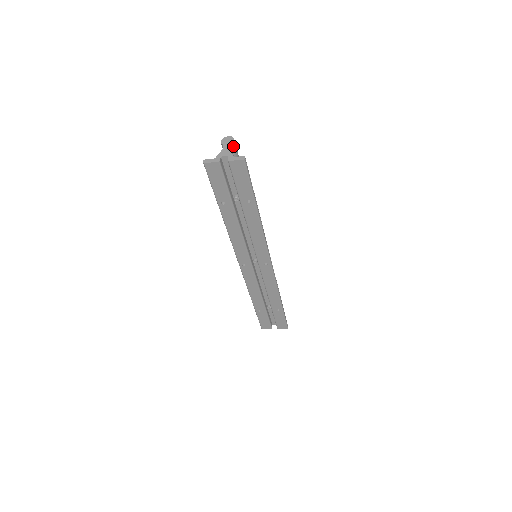
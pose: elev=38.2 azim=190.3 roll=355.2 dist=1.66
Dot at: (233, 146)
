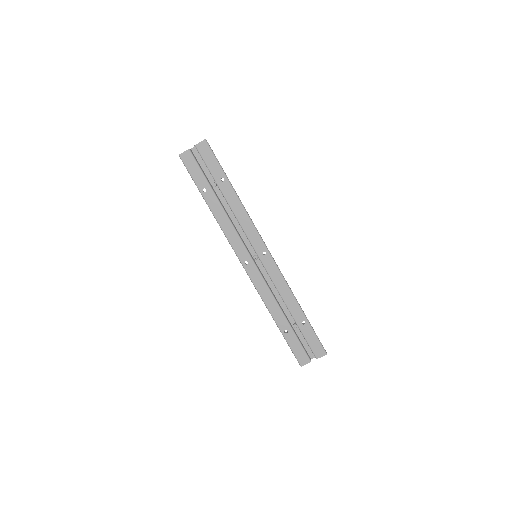
Dot at: occluded
